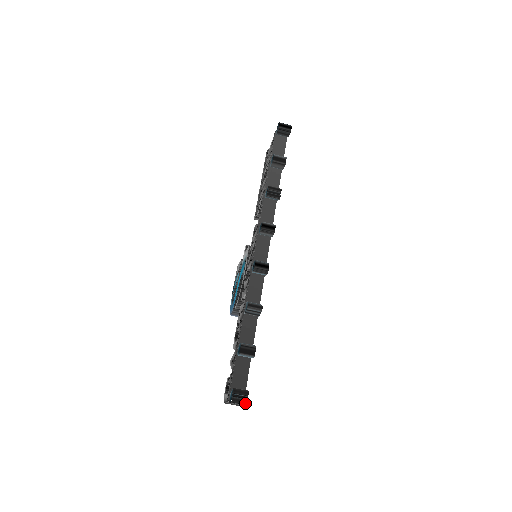
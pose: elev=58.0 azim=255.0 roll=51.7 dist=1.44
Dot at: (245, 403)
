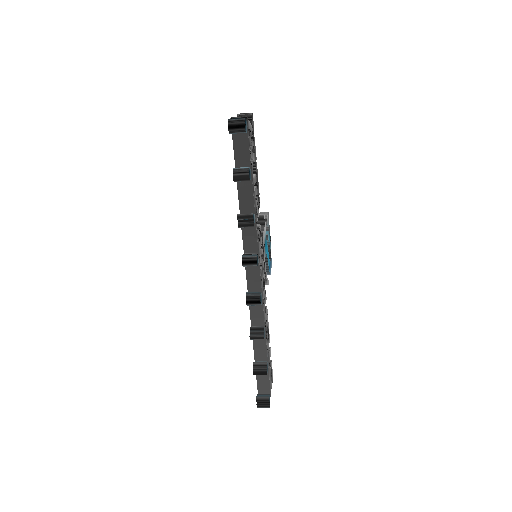
Dot at: (268, 407)
